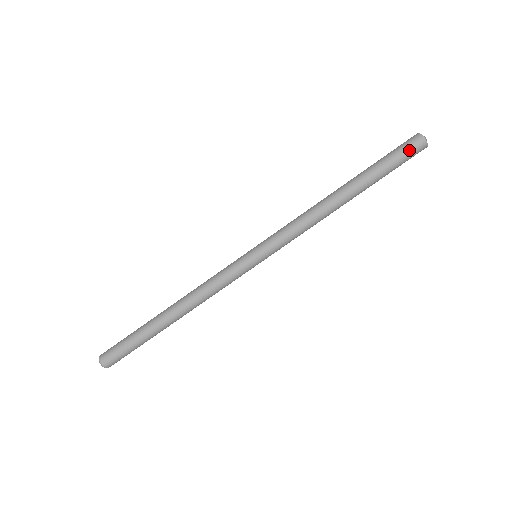
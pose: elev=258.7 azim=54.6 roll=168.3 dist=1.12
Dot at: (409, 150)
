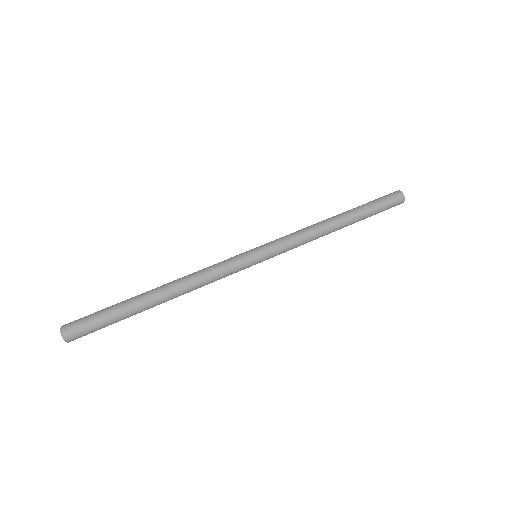
Dot at: (386, 195)
